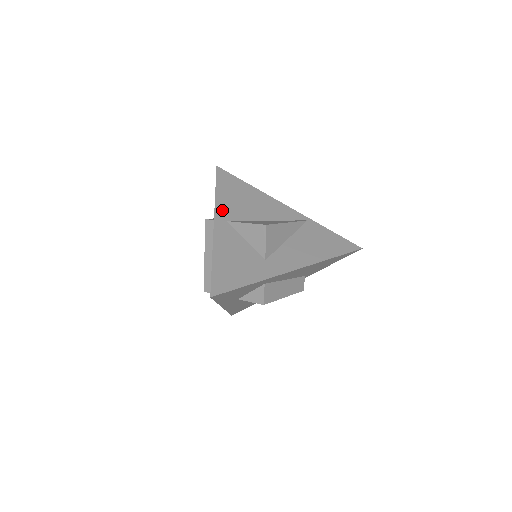
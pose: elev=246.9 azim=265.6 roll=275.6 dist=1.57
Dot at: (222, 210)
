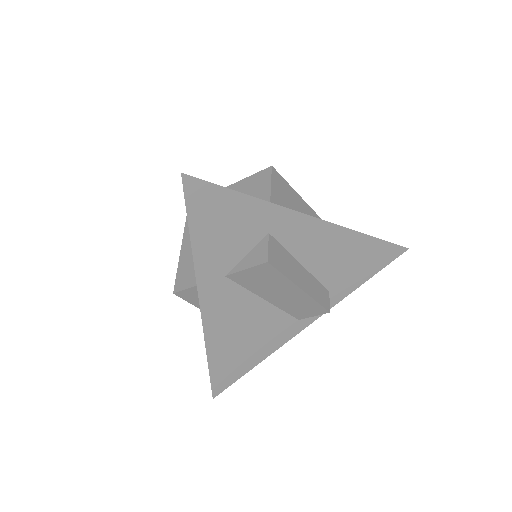
Dot at: occluded
